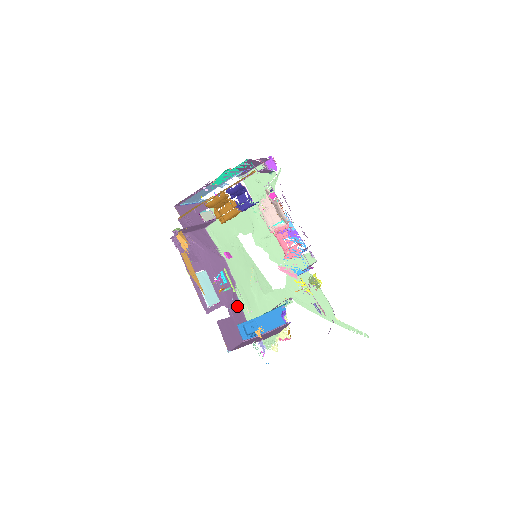
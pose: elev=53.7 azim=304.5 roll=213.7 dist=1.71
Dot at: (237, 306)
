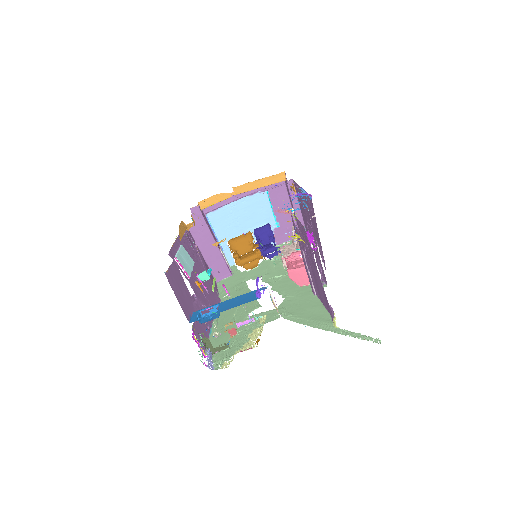
Dot at: occluded
